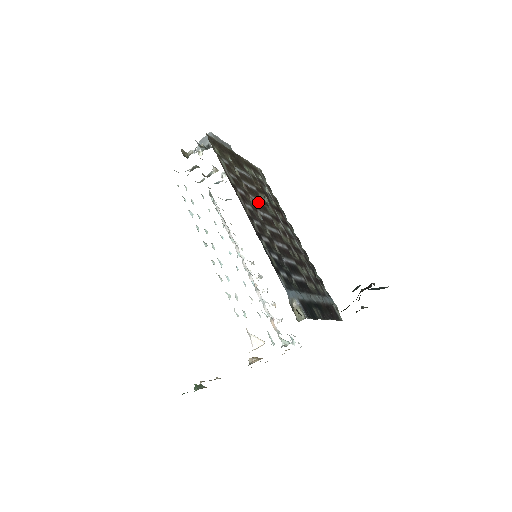
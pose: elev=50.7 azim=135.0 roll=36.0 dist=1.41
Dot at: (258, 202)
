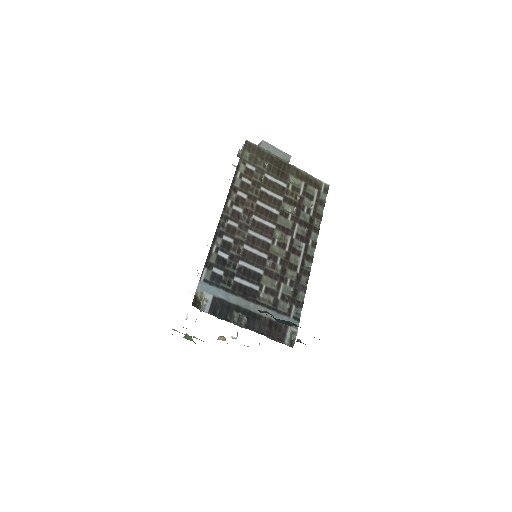
Dot at: (267, 209)
